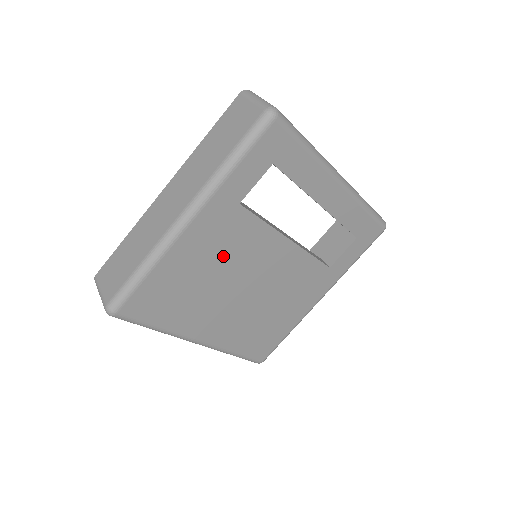
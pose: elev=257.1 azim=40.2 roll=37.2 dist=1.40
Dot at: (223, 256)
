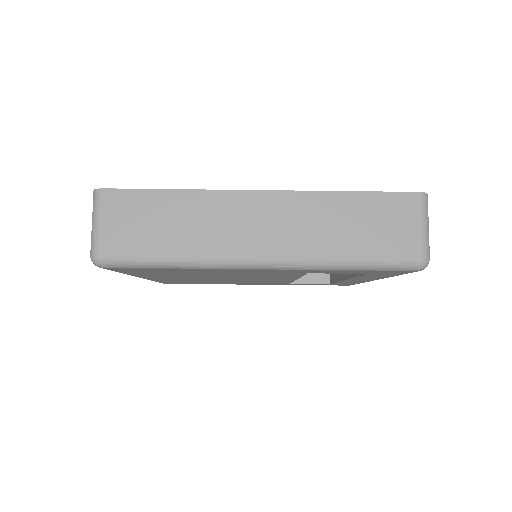
Dot at: (242, 274)
